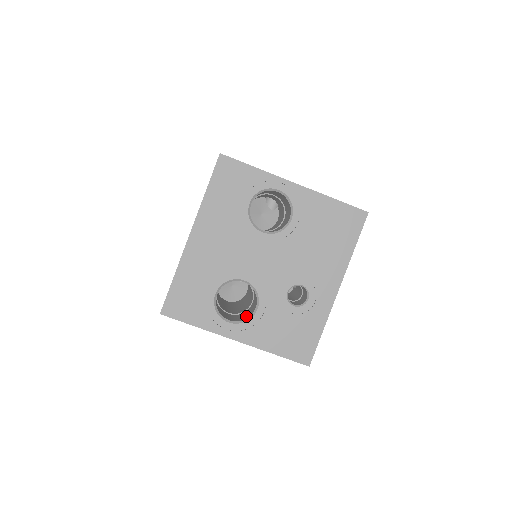
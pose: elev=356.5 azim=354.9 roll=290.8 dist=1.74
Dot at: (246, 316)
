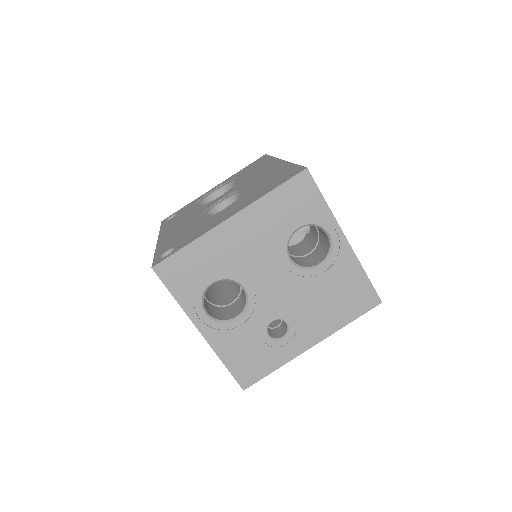
Dot at: (222, 316)
